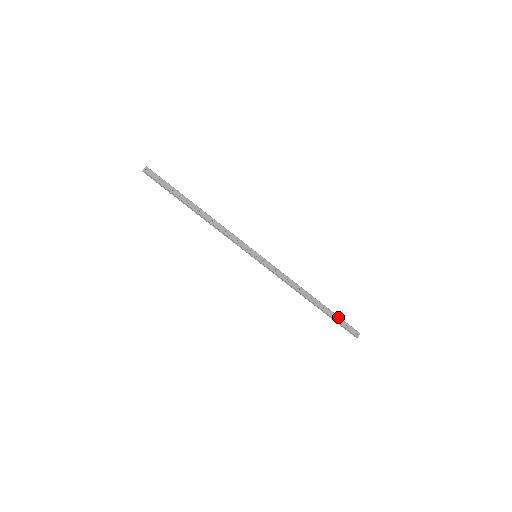
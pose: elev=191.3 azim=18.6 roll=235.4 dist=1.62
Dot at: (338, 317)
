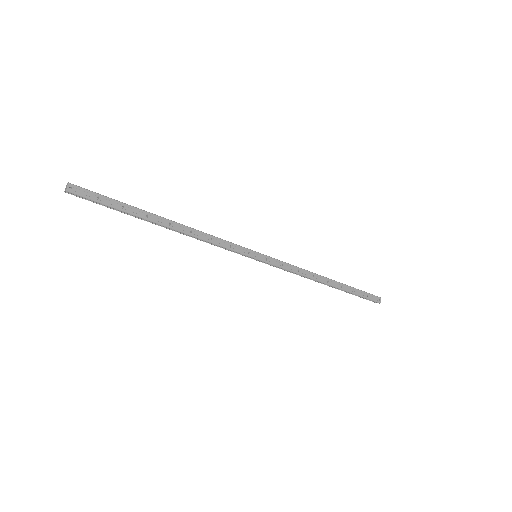
Dot at: (358, 290)
